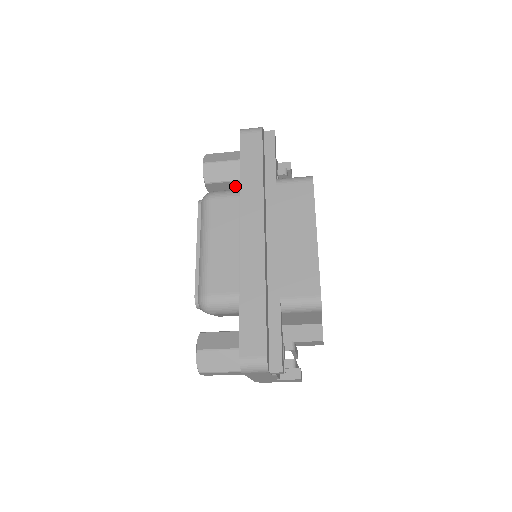
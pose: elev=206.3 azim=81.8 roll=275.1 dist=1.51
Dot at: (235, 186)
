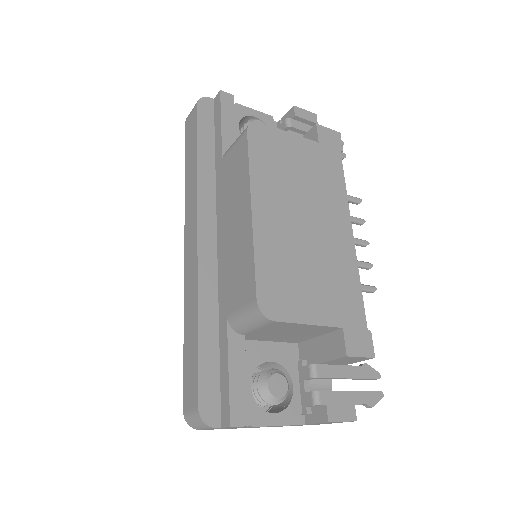
Dot at: occluded
